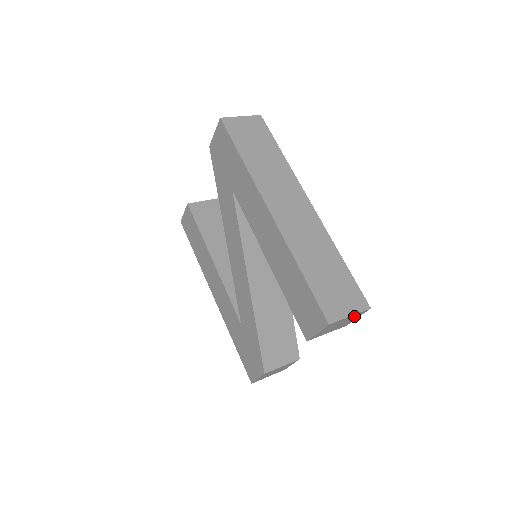
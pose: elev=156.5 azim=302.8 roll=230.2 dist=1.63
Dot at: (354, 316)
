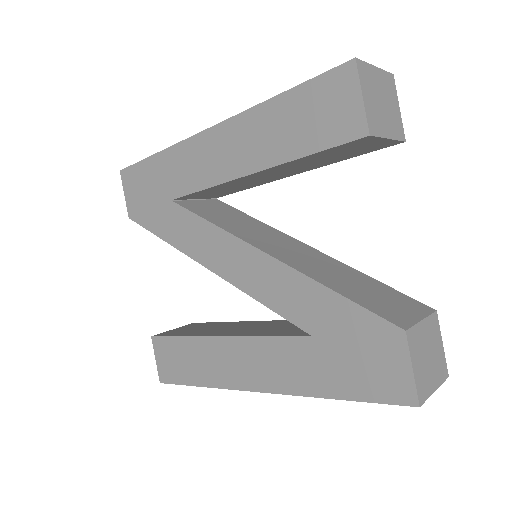
Dot at: (386, 85)
